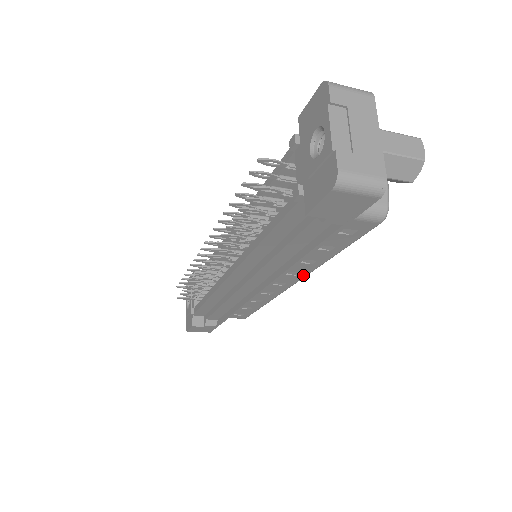
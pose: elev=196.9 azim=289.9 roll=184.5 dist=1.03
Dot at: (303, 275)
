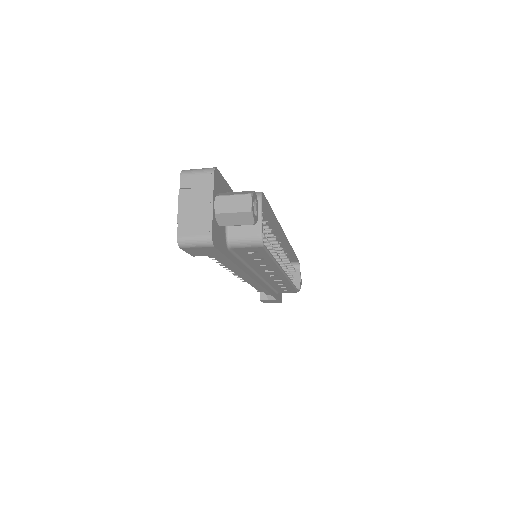
Dot at: (279, 271)
